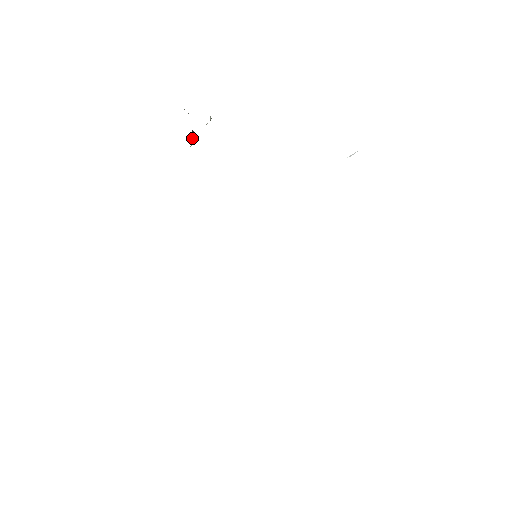
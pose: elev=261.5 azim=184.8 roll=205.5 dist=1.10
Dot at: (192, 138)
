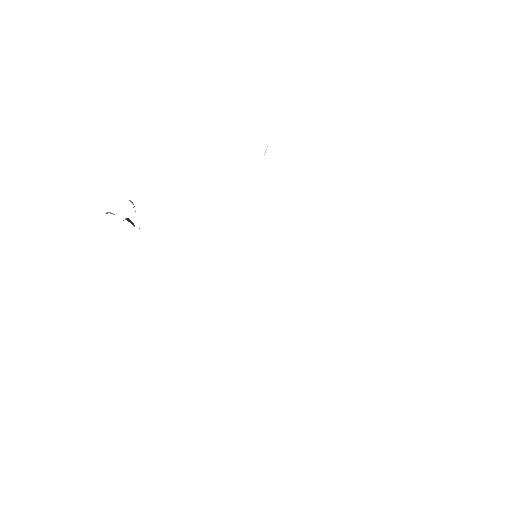
Dot at: occluded
